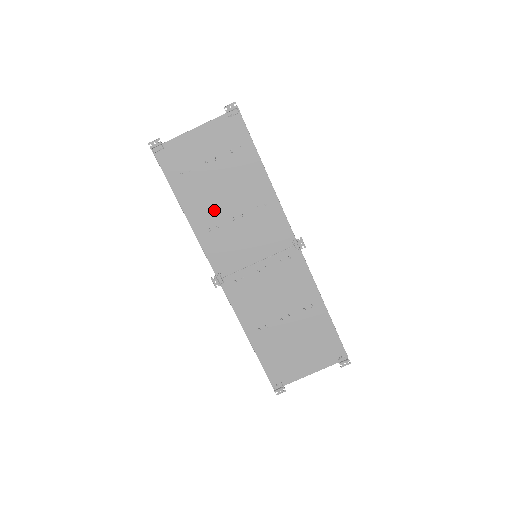
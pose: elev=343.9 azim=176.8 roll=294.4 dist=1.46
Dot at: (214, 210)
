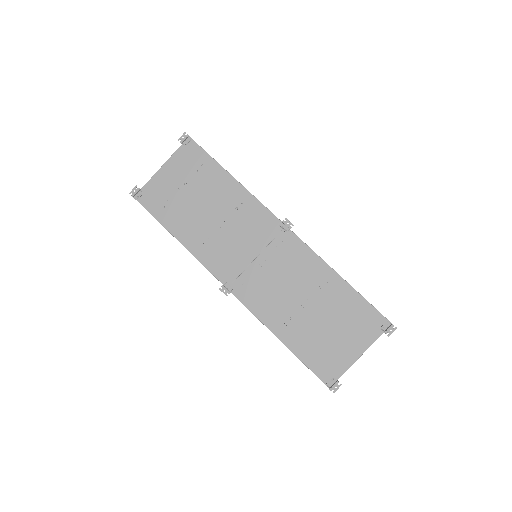
Dot at: (200, 226)
